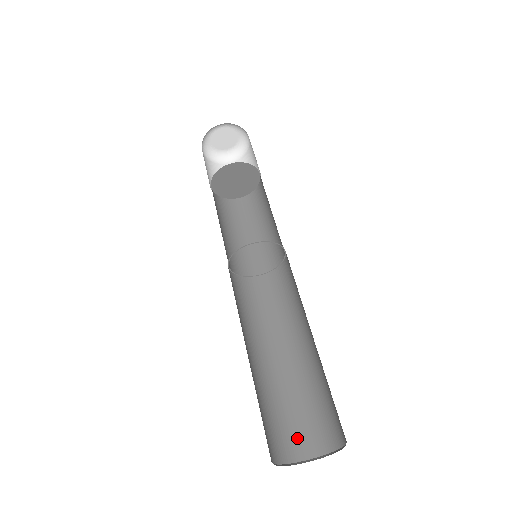
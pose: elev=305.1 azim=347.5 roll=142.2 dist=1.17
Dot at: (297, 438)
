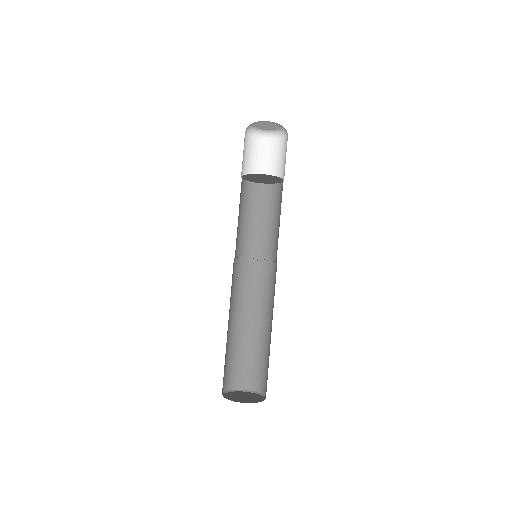
Dot at: (226, 378)
